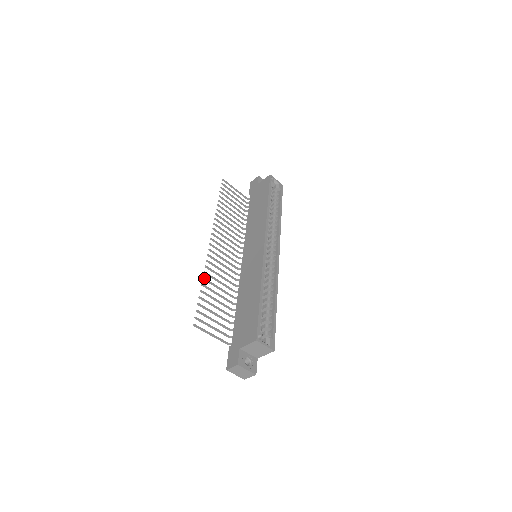
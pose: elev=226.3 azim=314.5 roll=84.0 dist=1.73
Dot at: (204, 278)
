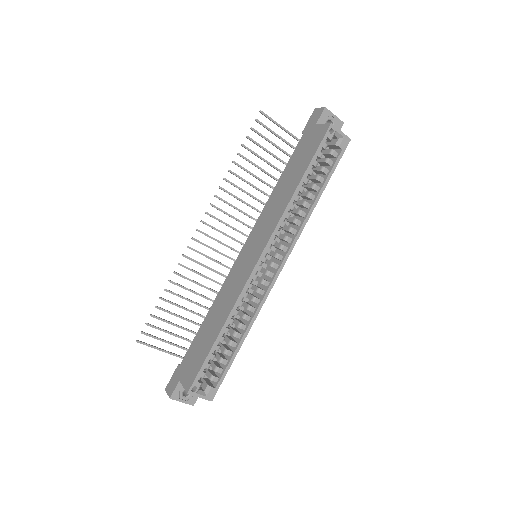
Dot at: (170, 281)
